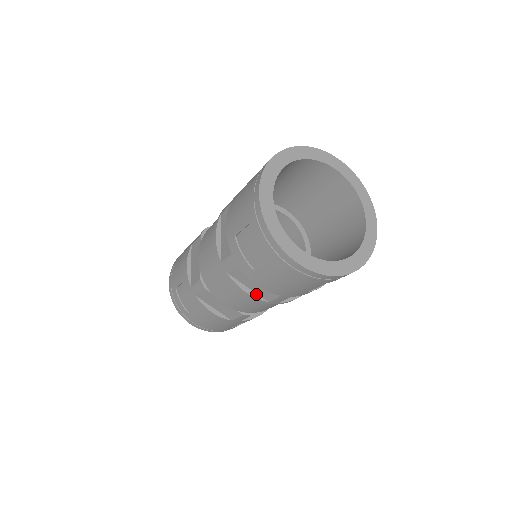
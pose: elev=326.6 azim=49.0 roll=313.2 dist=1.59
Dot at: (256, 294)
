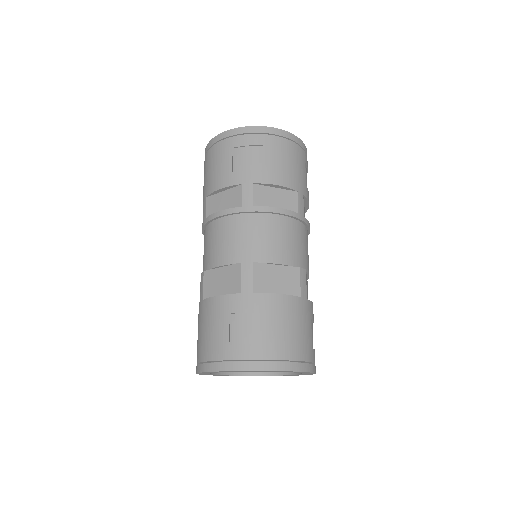
Dot at: (285, 211)
